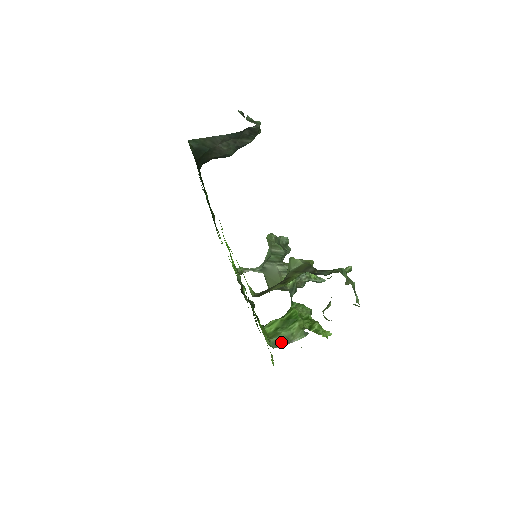
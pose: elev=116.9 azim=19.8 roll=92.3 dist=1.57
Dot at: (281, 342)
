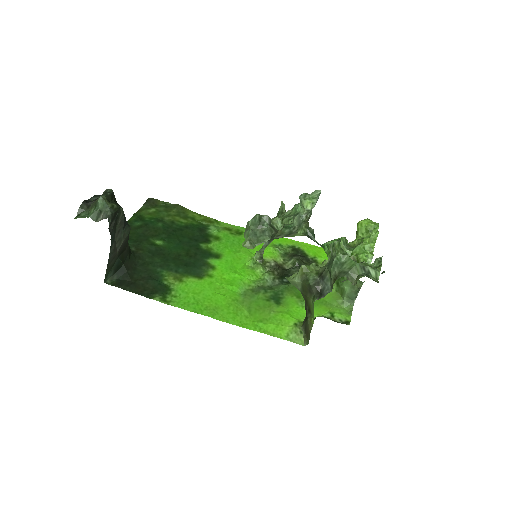
Dot at: (352, 296)
